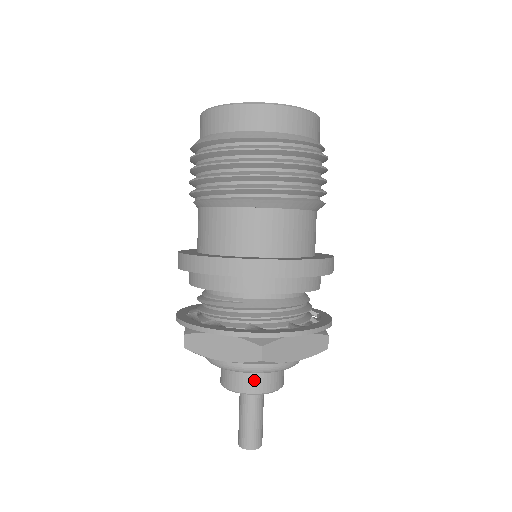
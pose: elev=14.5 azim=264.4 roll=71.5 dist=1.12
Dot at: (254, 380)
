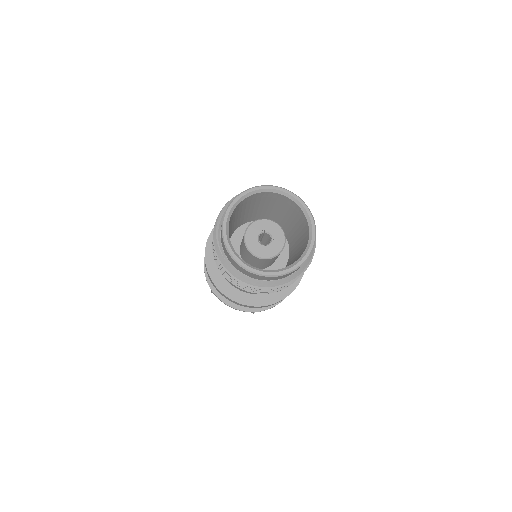
Dot at: occluded
